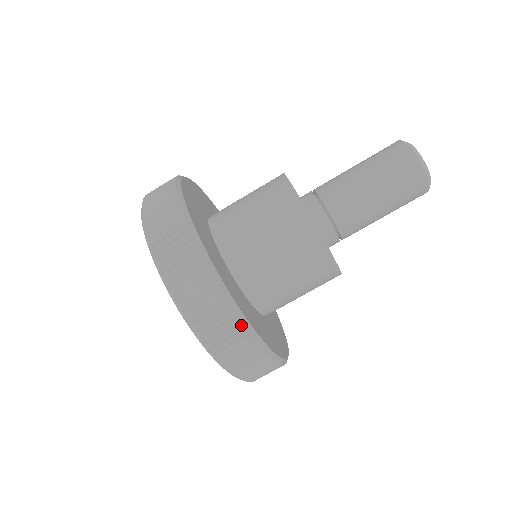
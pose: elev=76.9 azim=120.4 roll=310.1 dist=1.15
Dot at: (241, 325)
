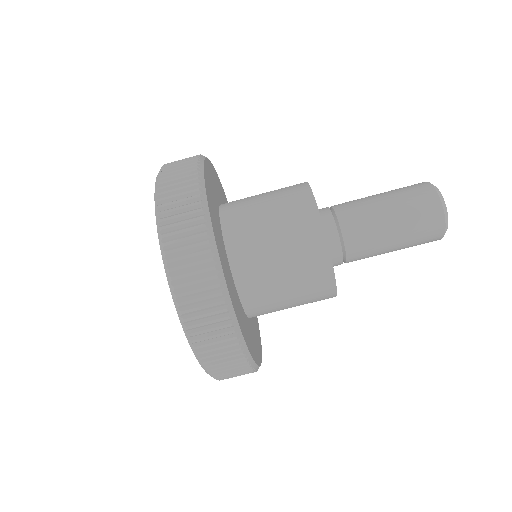
Dot at: (220, 291)
